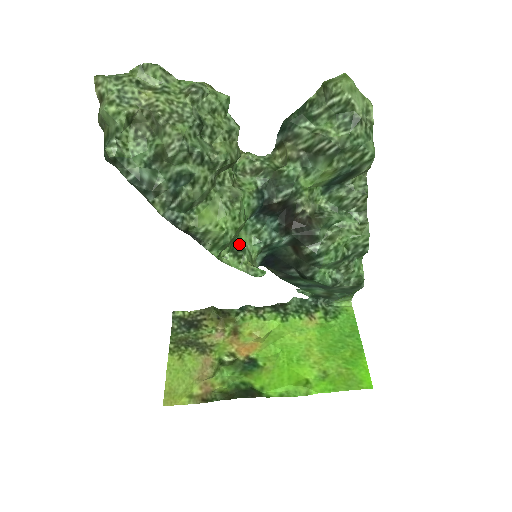
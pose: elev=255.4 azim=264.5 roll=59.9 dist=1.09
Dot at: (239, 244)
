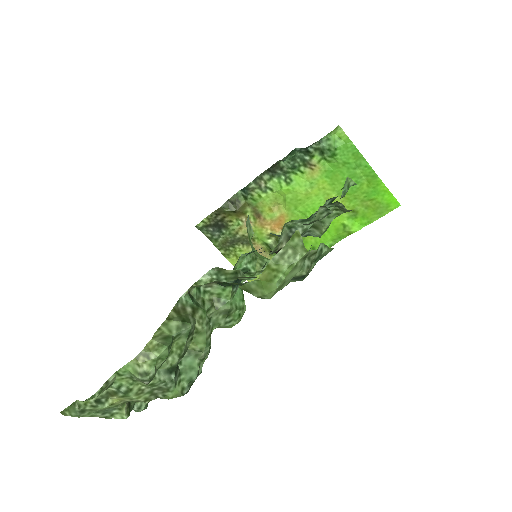
Dot at: occluded
